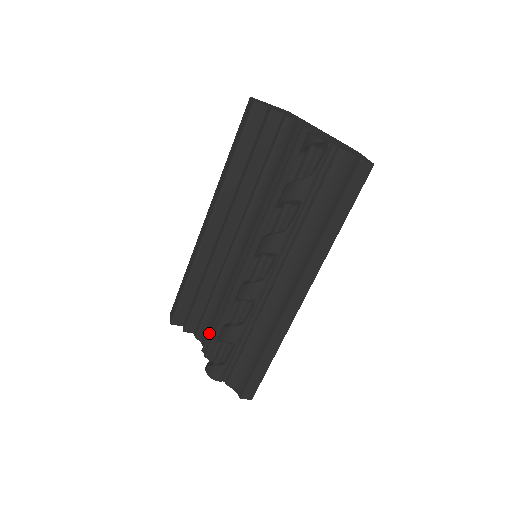
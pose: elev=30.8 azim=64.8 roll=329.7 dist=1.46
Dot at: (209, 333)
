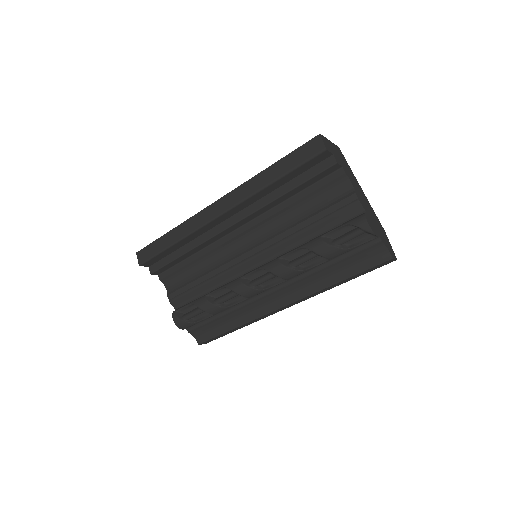
Dot at: (181, 288)
